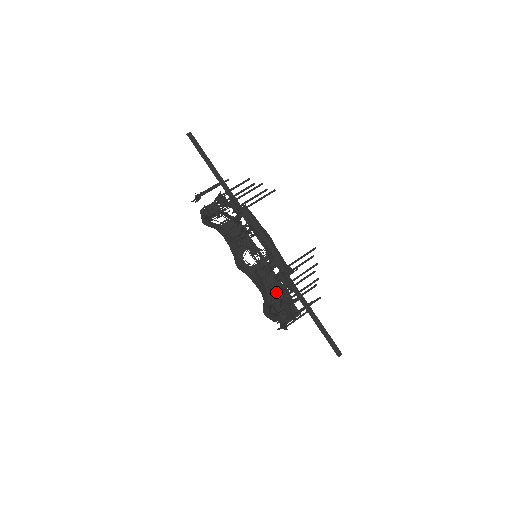
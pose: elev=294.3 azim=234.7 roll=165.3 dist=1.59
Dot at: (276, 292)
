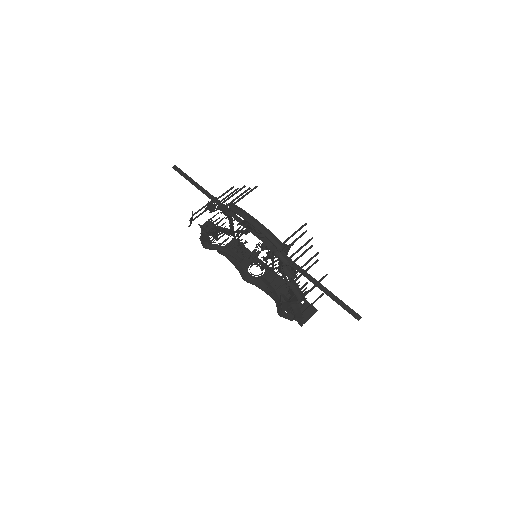
Dot at: occluded
